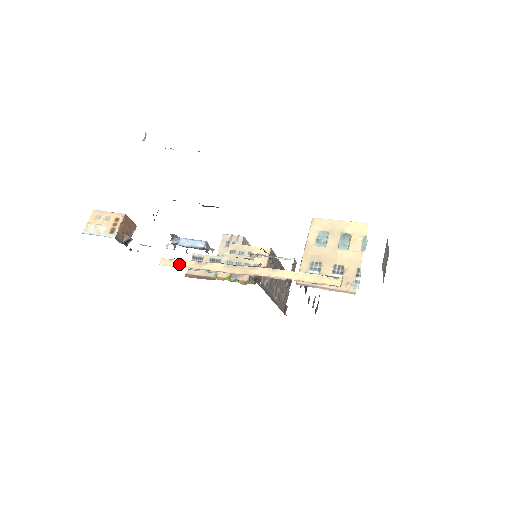
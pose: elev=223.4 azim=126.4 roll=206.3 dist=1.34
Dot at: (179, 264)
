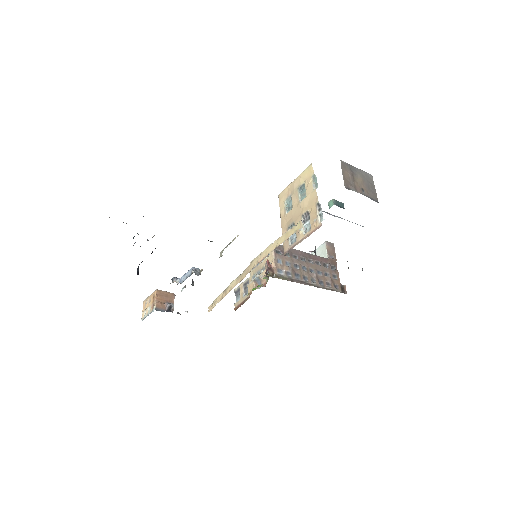
Dot at: (216, 302)
